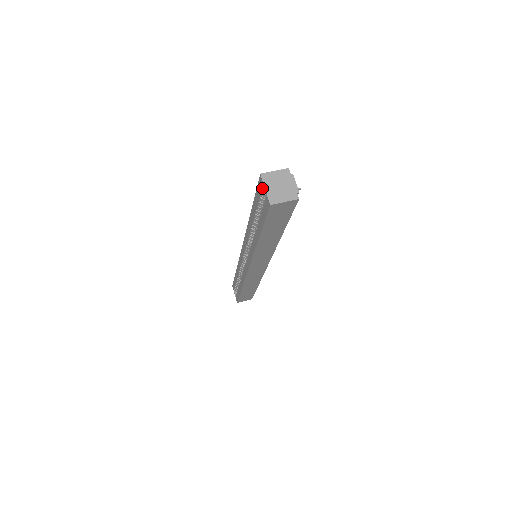
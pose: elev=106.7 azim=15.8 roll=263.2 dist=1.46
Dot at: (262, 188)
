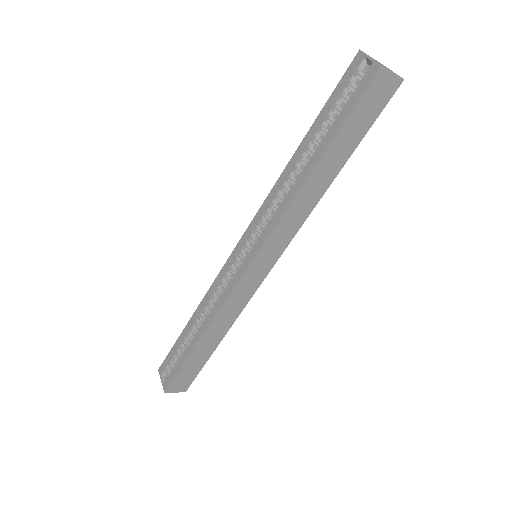
Dot at: (359, 65)
